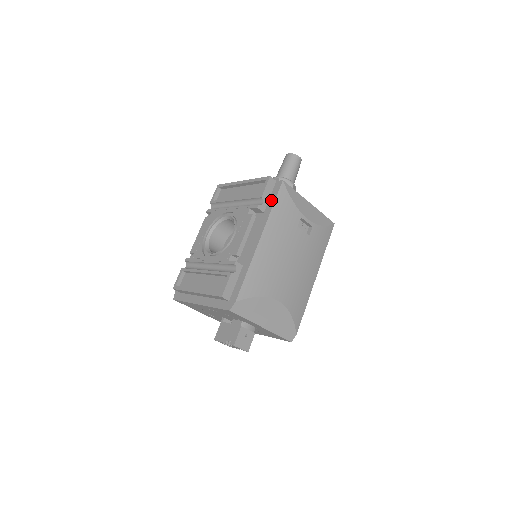
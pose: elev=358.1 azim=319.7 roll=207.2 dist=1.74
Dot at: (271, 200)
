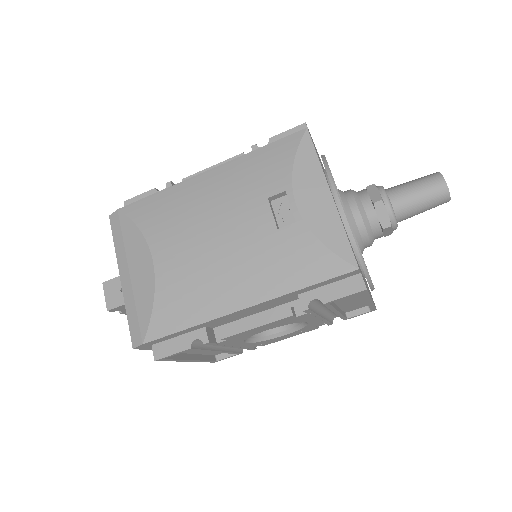
Dot at: occluded
